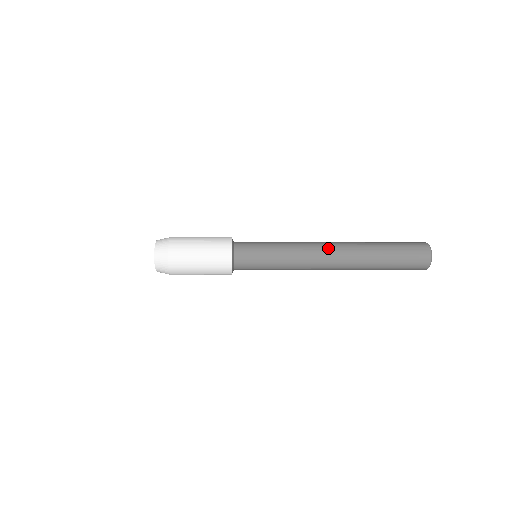
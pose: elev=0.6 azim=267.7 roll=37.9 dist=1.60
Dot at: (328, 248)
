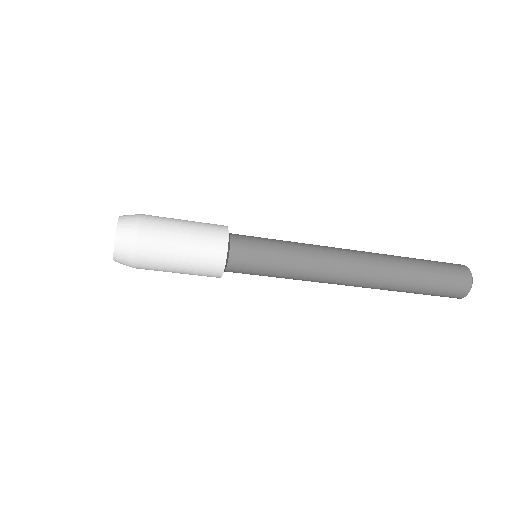
Dot at: (349, 249)
